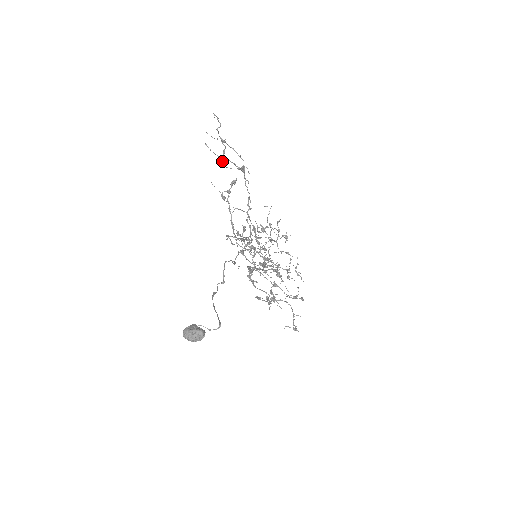
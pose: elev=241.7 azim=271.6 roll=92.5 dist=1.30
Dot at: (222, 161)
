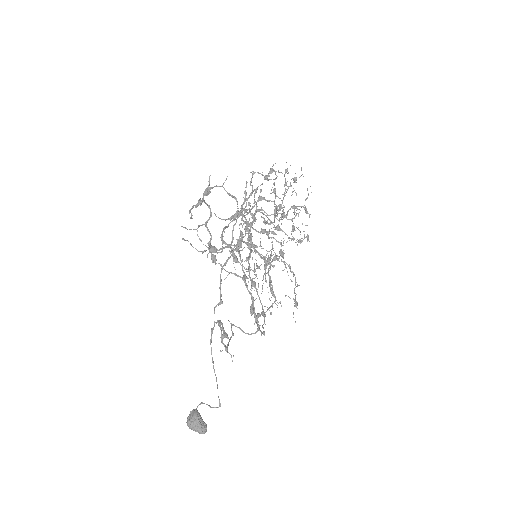
Dot at: (208, 253)
